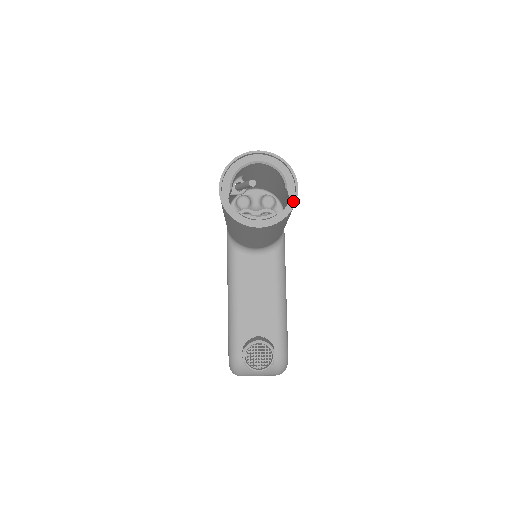
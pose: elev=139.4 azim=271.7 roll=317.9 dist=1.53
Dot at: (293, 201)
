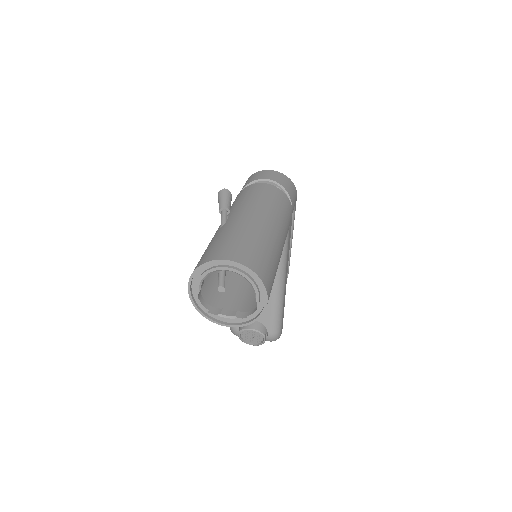
Dot at: (261, 311)
